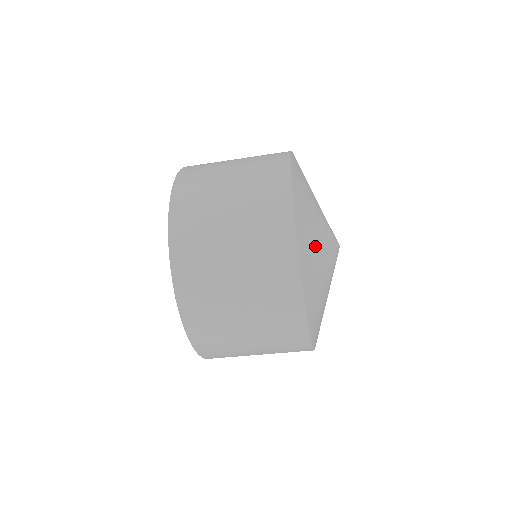
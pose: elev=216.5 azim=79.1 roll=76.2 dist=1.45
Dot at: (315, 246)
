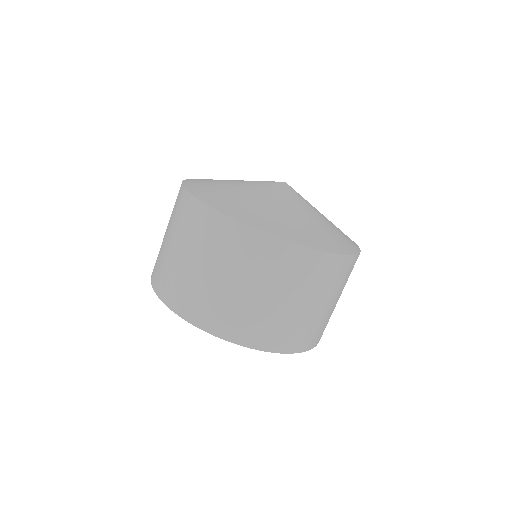
Dot at: (250, 202)
